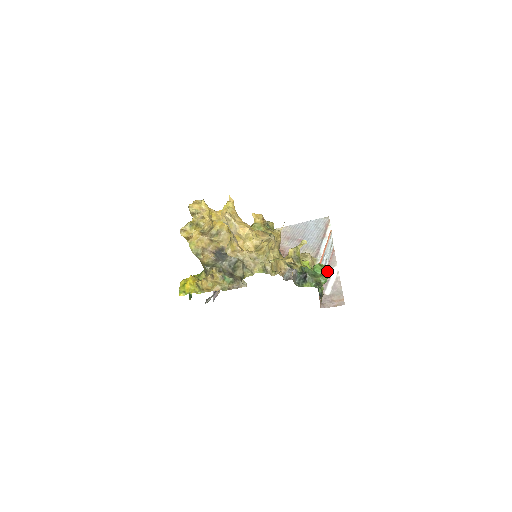
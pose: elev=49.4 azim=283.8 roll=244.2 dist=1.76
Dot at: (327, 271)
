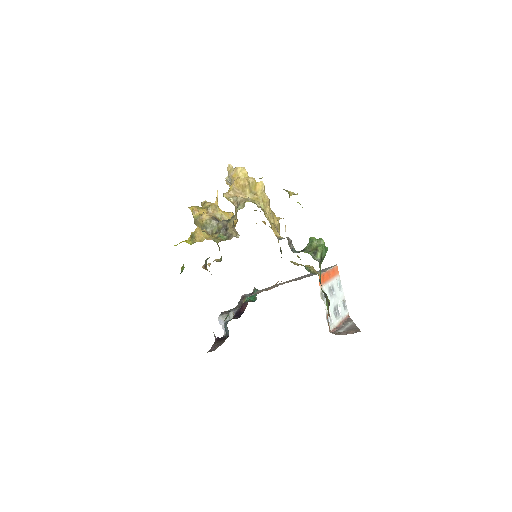
Dot at: (324, 244)
